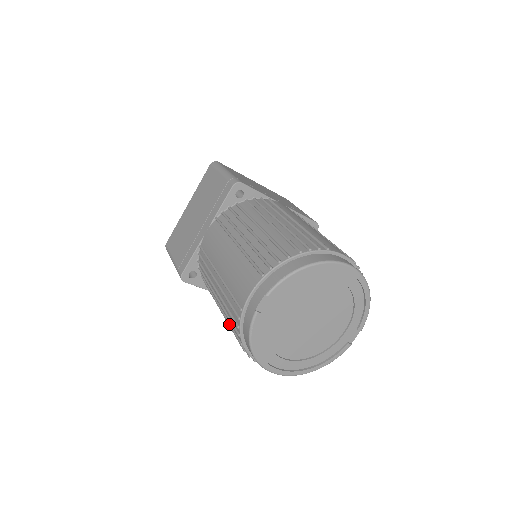
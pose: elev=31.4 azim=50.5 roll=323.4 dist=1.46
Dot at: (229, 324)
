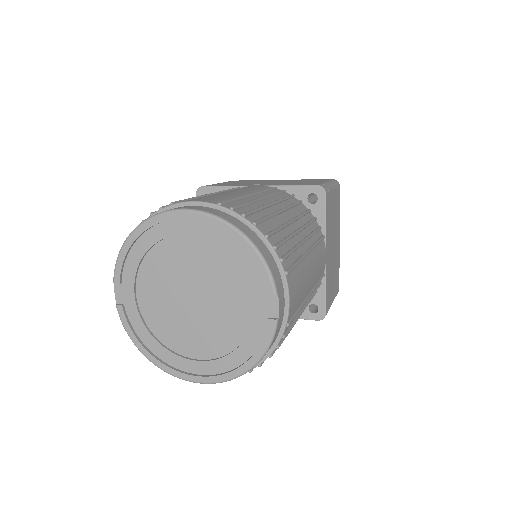
Dot at: occluded
